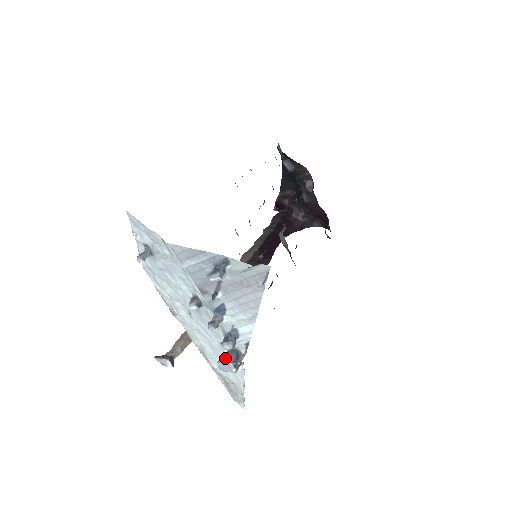
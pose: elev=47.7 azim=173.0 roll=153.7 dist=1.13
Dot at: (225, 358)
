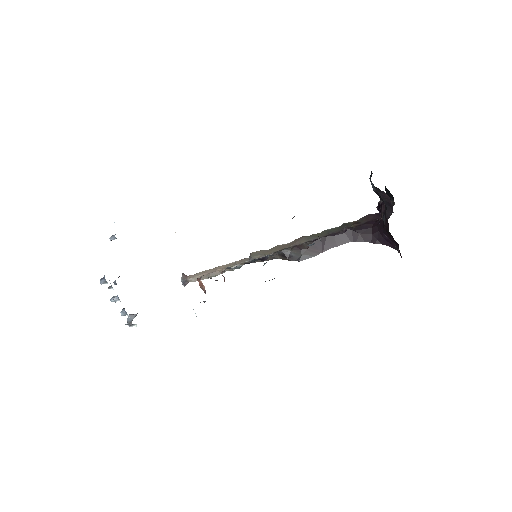
Dot at: (132, 315)
